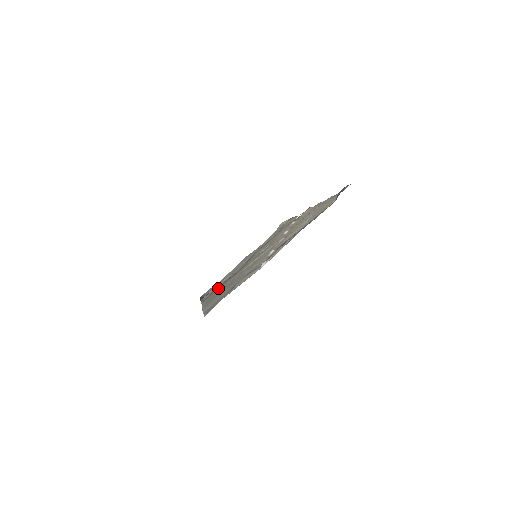
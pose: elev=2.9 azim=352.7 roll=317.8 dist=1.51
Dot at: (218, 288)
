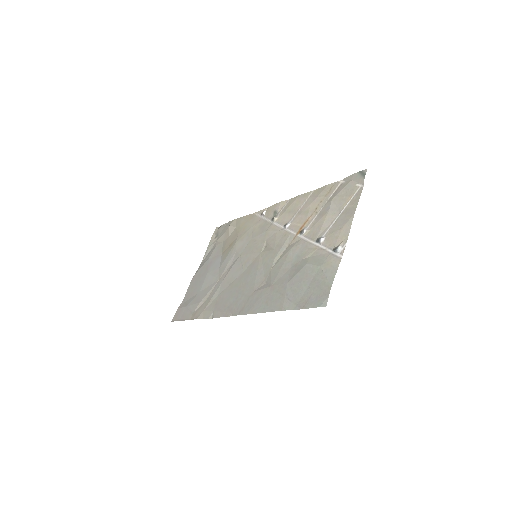
Dot at: (227, 298)
